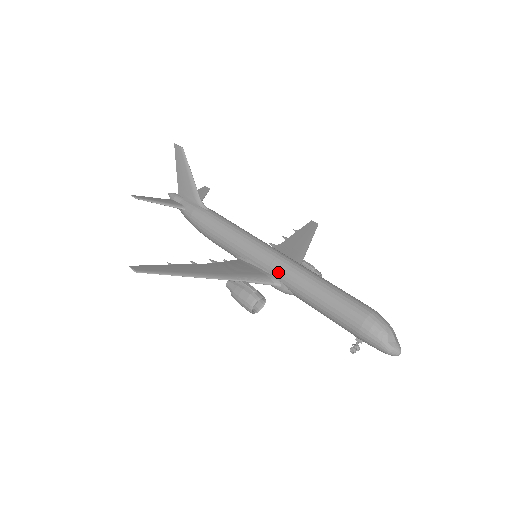
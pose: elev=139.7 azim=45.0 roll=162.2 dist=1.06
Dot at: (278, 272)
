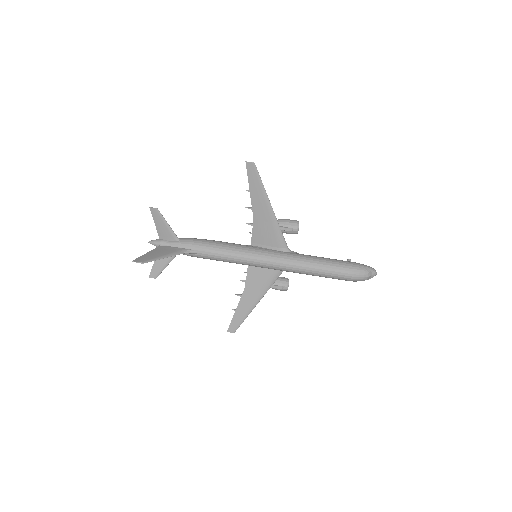
Dot at: occluded
